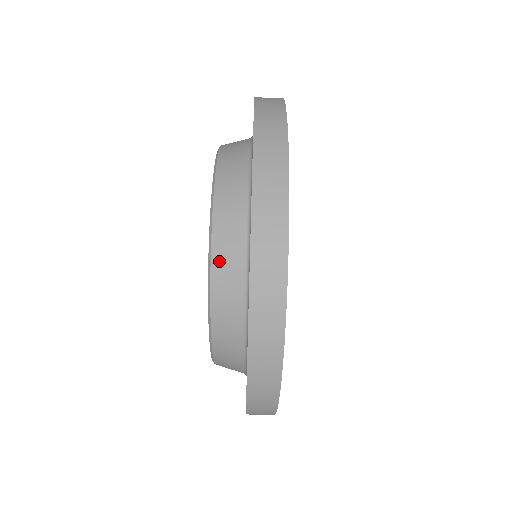
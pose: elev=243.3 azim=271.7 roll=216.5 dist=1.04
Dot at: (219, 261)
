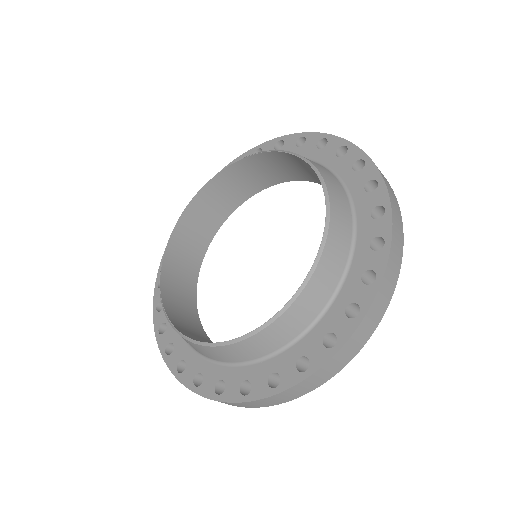
Dot at: (314, 285)
